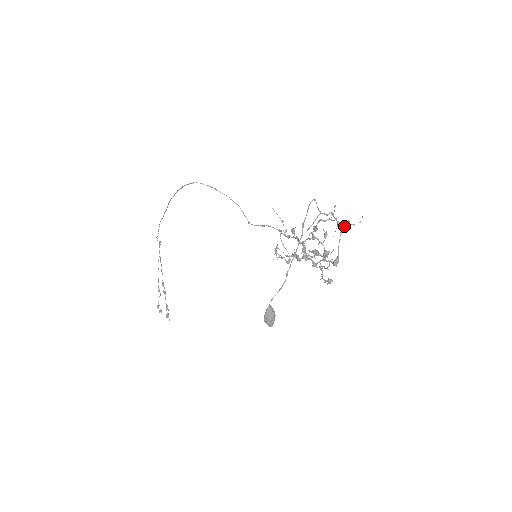
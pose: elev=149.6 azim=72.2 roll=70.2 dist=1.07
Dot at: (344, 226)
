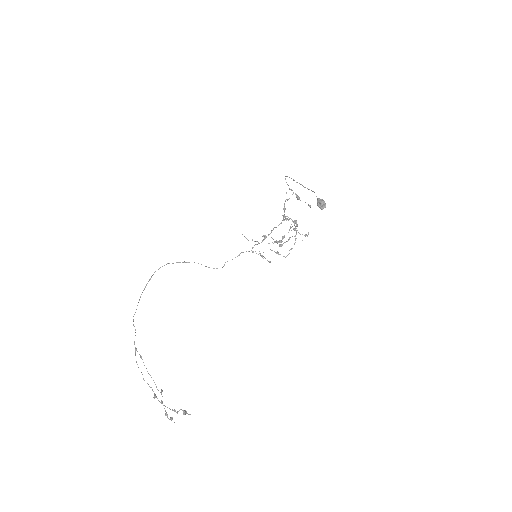
Dot at: occluded
